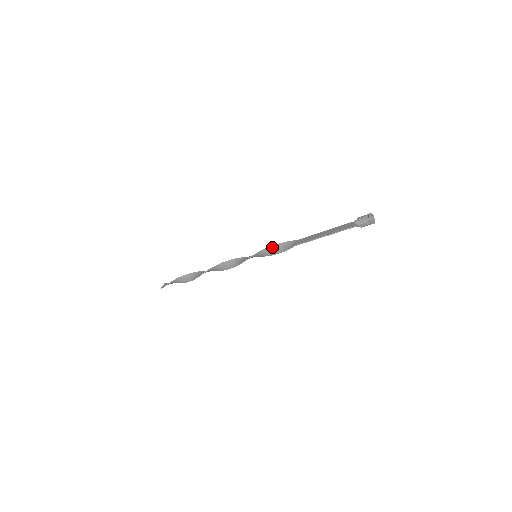
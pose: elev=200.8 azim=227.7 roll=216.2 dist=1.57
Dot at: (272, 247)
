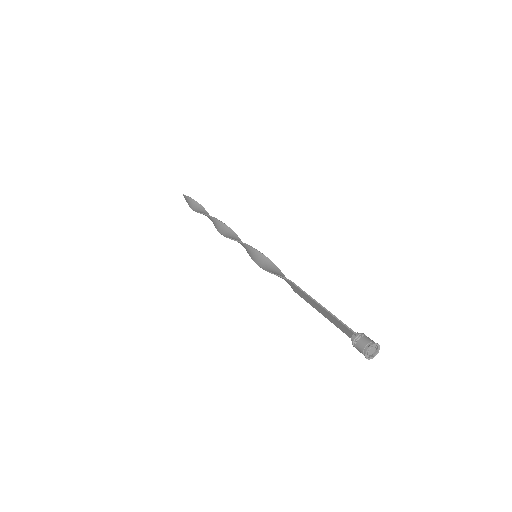
Dot at: (267, 271)
